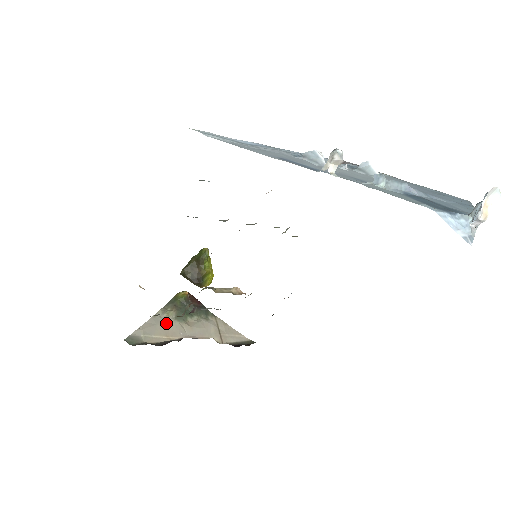
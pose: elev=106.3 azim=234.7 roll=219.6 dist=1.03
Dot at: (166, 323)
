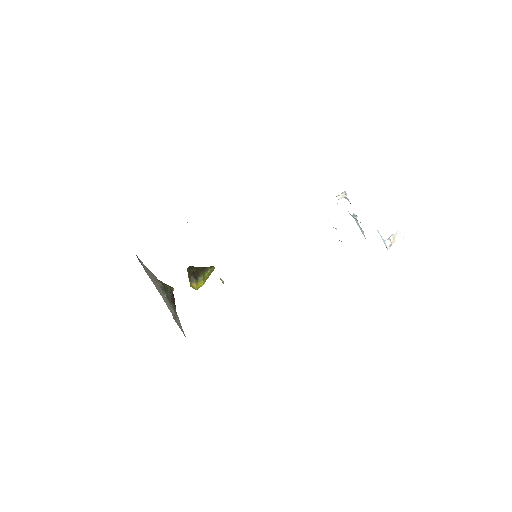
Dot at: (155, 280)
